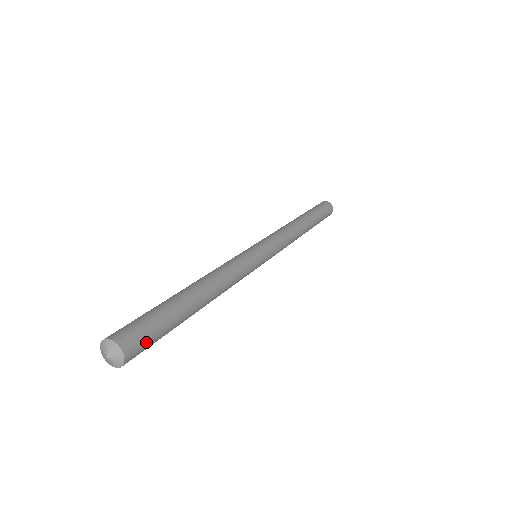
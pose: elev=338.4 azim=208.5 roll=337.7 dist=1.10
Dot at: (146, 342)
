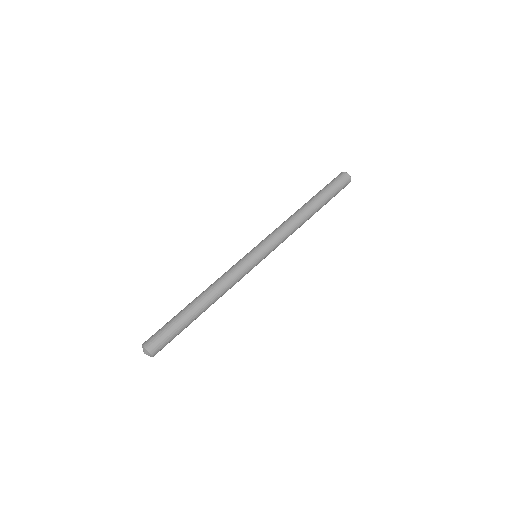
Dot at: occluded
